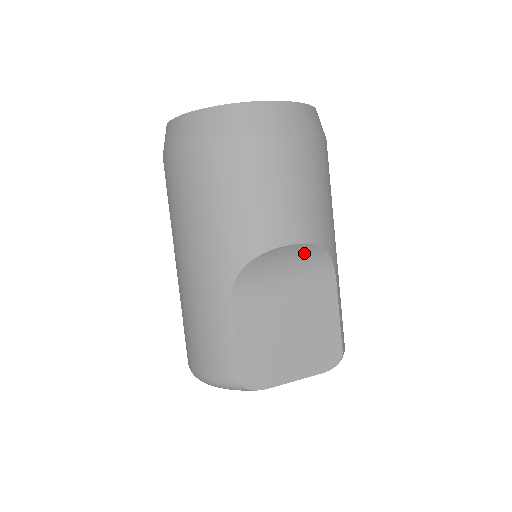
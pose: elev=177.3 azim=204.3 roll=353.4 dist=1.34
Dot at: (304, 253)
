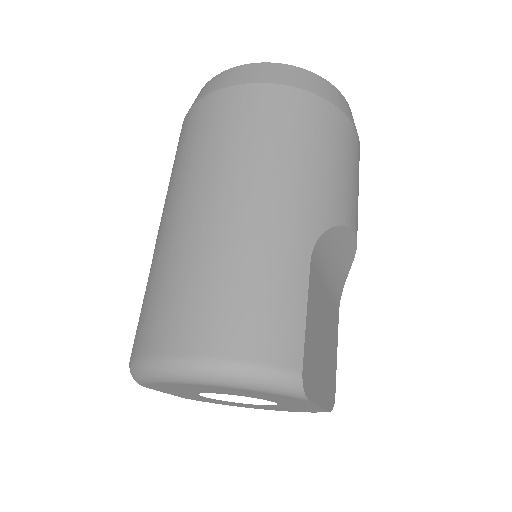
Dot at: (346, 257)
